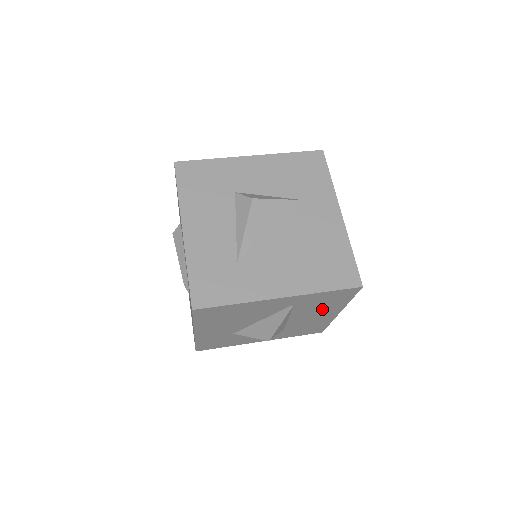
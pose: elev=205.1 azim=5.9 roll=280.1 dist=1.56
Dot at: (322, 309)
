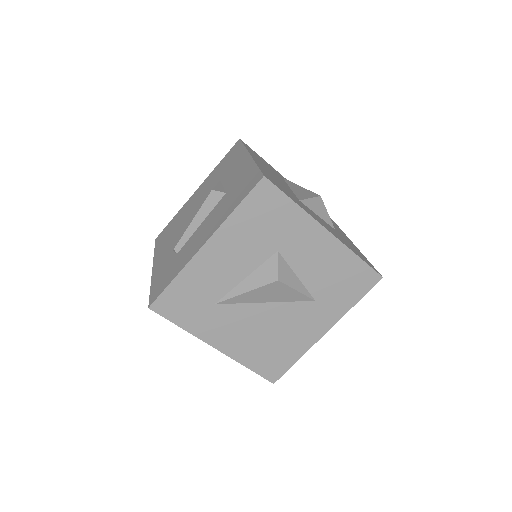
Dot at: occluded
